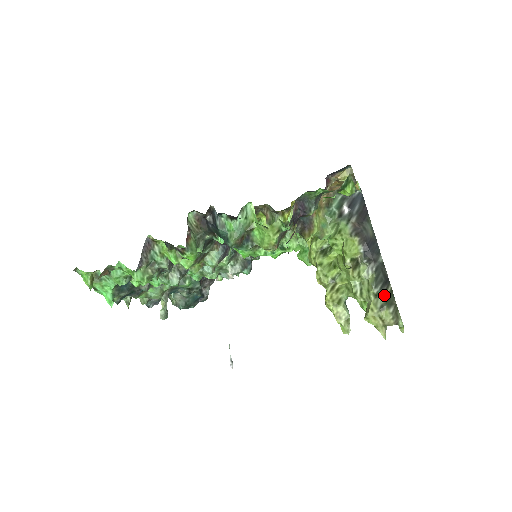
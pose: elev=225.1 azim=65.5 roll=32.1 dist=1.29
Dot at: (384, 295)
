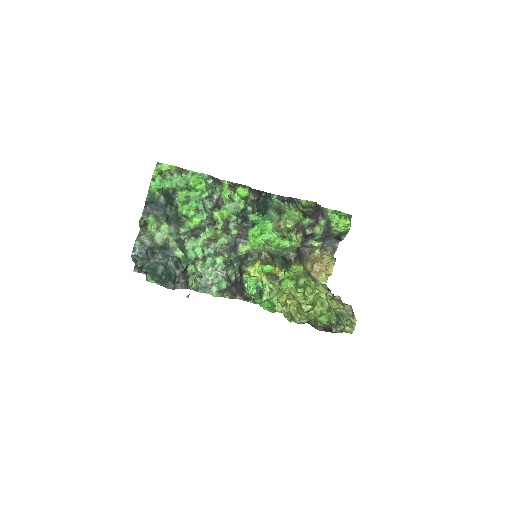
Dot at: occluded
